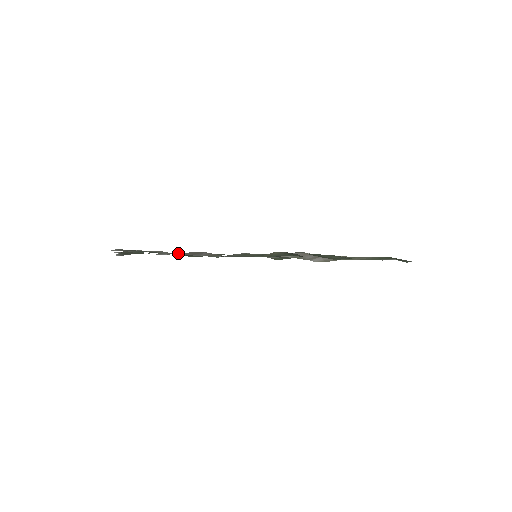
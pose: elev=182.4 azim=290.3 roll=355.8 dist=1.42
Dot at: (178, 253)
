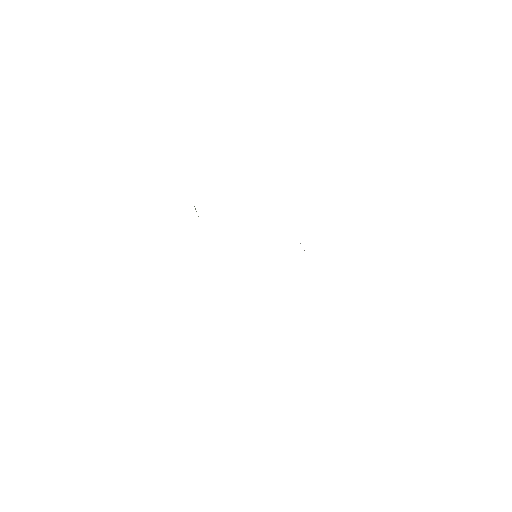
Dot at: occluded
